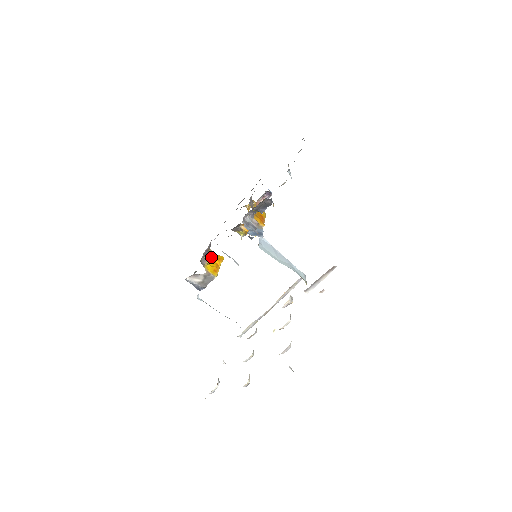
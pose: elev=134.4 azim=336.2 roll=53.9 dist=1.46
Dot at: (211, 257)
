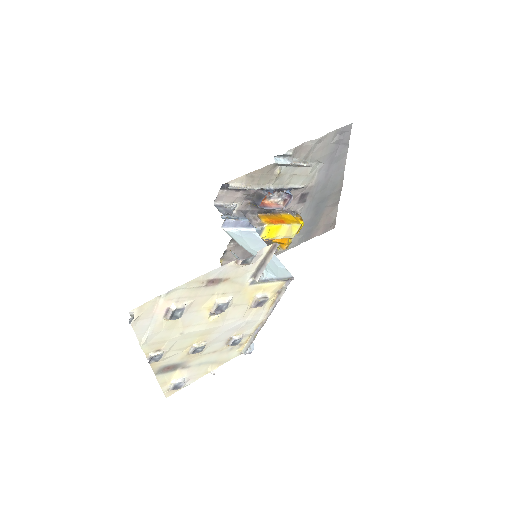
Dot at: occluded
